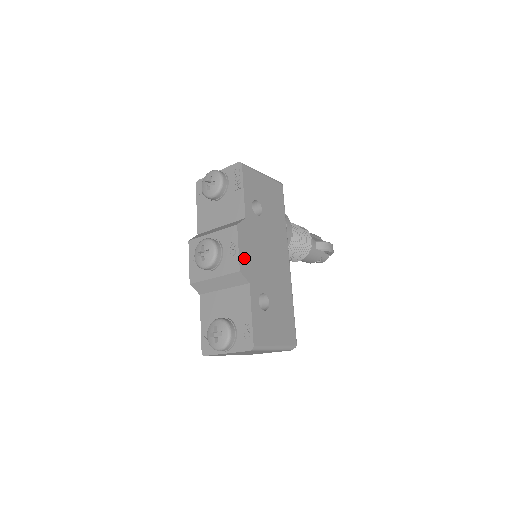
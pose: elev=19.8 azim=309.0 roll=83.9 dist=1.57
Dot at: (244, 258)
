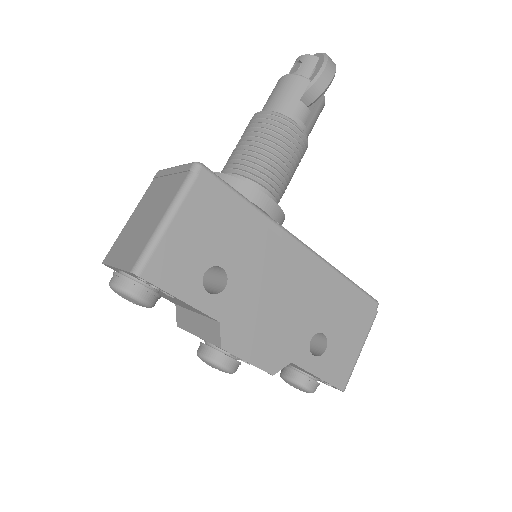
Dot at: (263, 357)
